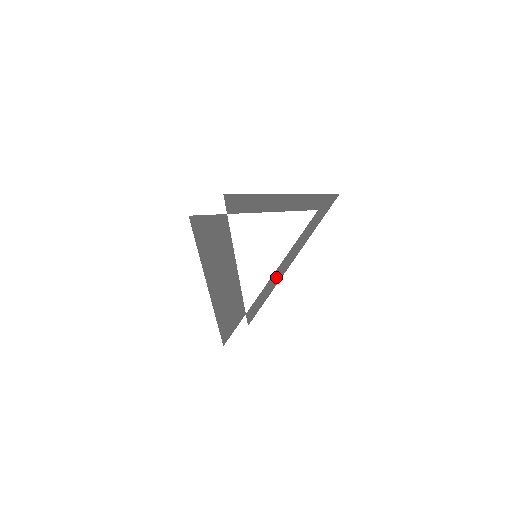
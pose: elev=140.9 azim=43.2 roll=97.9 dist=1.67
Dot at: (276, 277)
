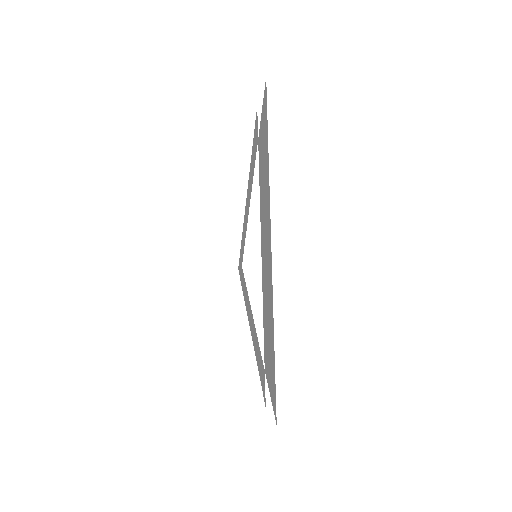
Dot at: (253, 332)
